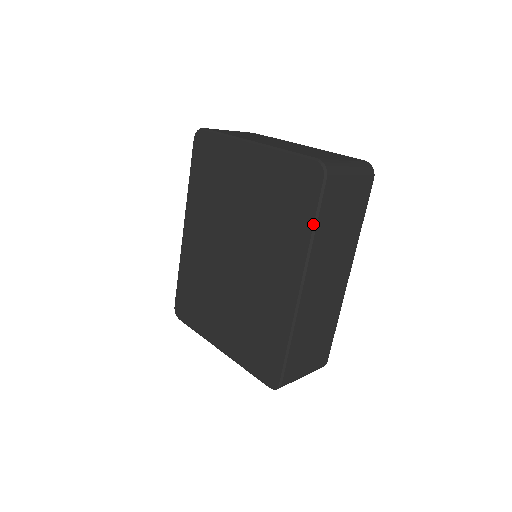
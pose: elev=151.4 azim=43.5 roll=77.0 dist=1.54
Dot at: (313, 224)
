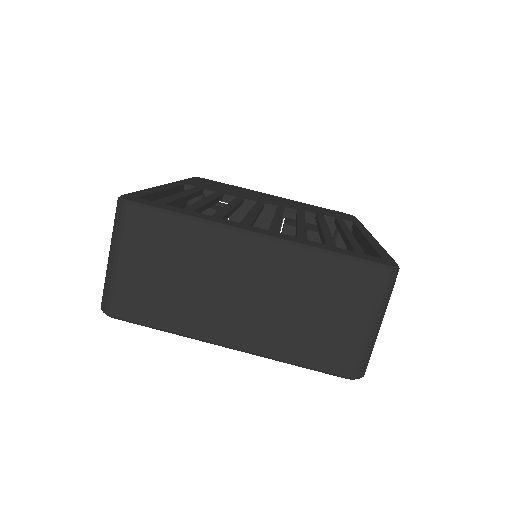
Dot at: occluded
